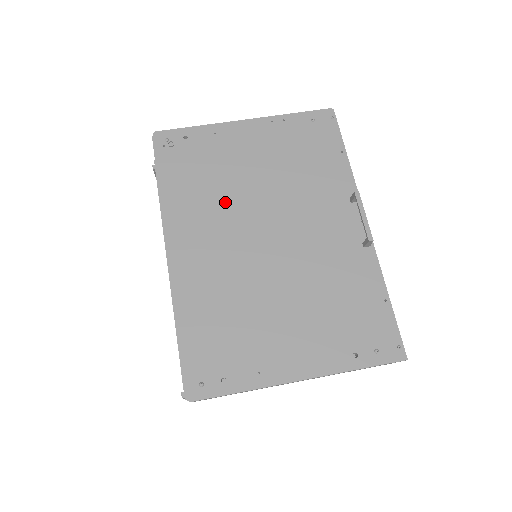
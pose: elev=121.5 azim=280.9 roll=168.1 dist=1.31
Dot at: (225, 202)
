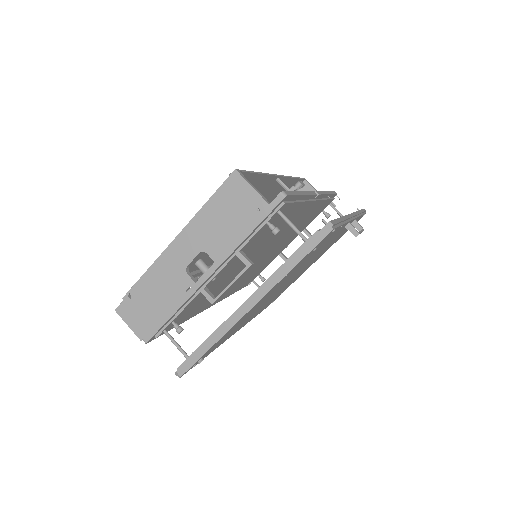
Dot at: occluded
